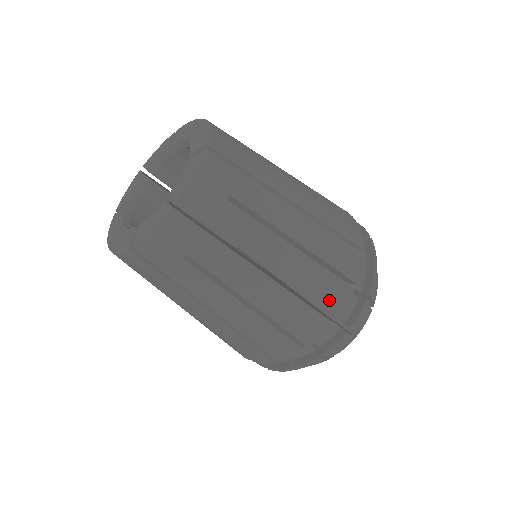
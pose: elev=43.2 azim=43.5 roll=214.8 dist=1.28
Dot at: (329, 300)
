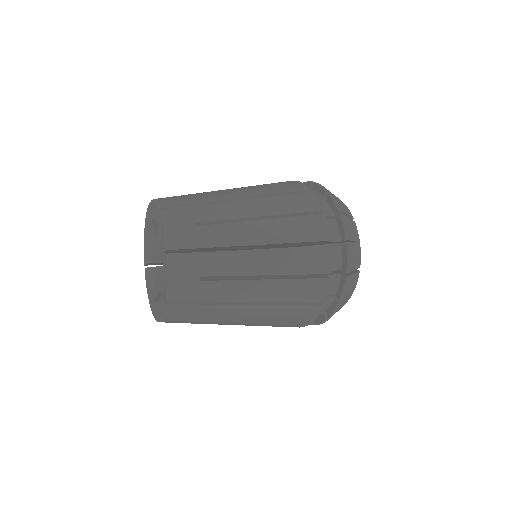
Dot at: (311, 296)
